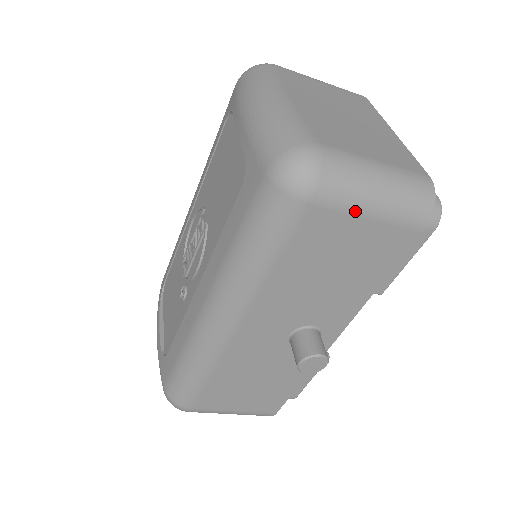
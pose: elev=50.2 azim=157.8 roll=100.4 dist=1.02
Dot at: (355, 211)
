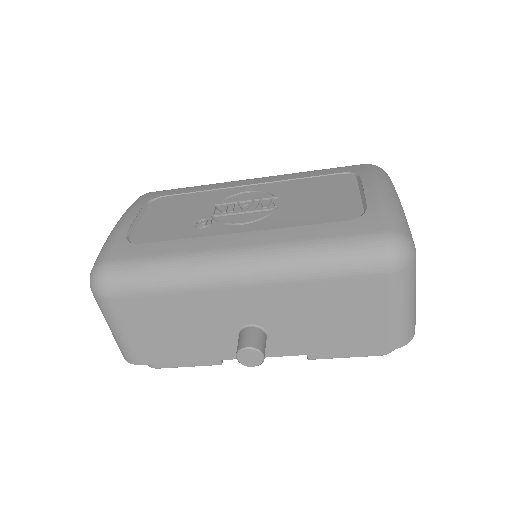
Dot at: (392, 302)
